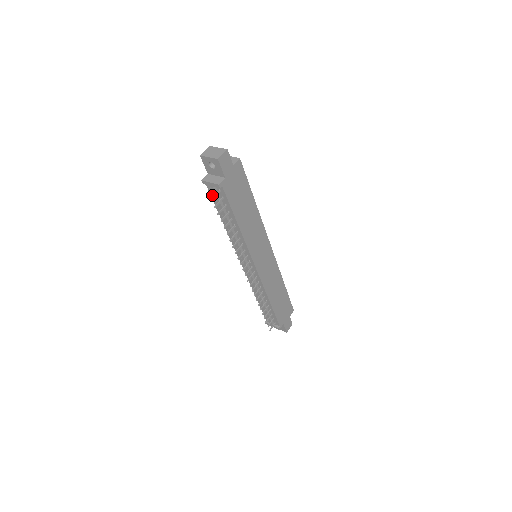
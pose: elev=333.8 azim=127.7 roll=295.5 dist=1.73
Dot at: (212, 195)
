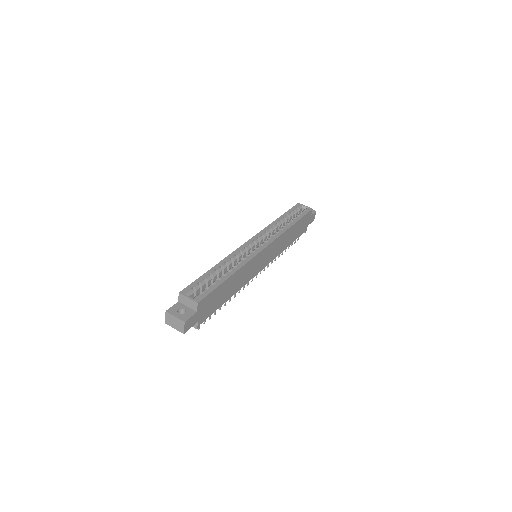
Dot at: occluded
